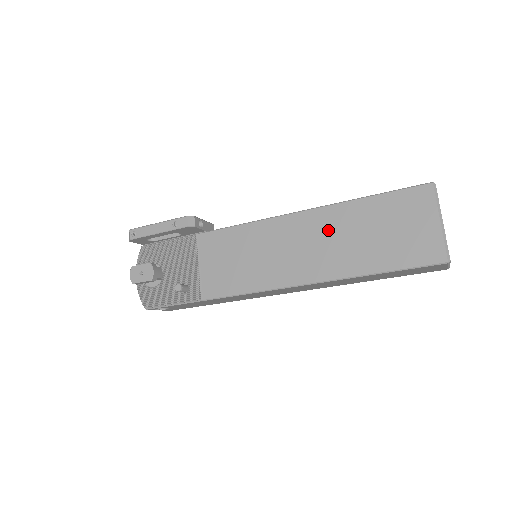
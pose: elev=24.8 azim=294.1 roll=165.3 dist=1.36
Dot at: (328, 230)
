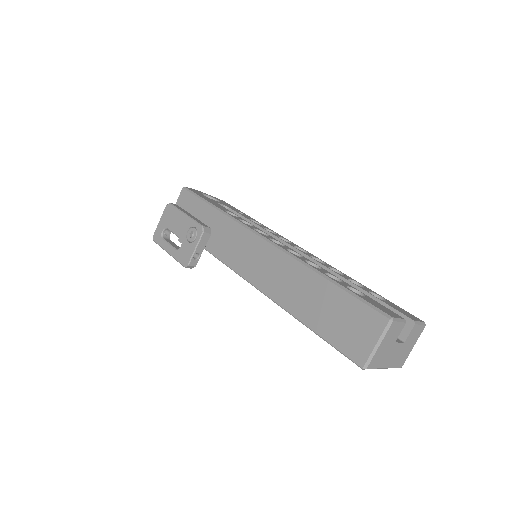
Dot at: occluded
